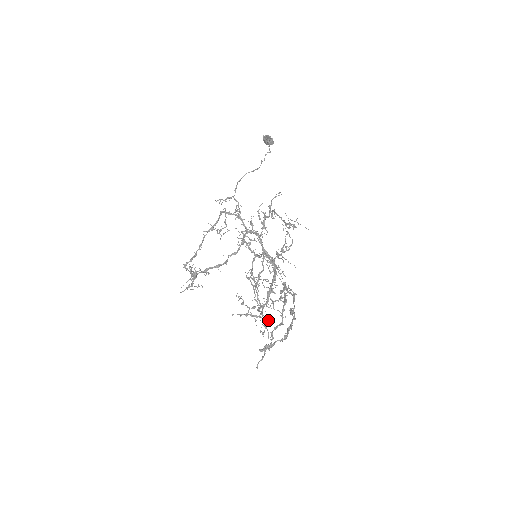
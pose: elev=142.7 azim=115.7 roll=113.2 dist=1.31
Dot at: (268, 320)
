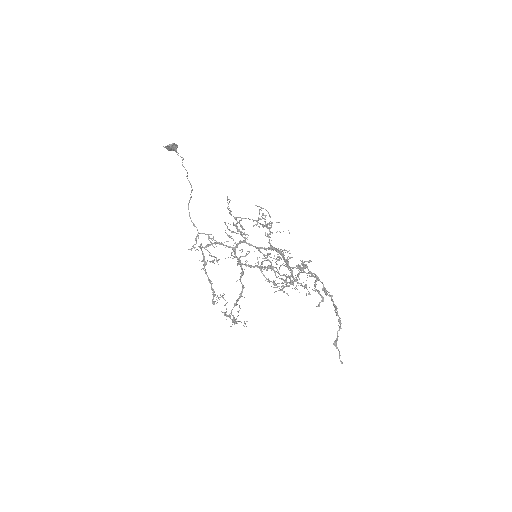
Dot at: occluded
